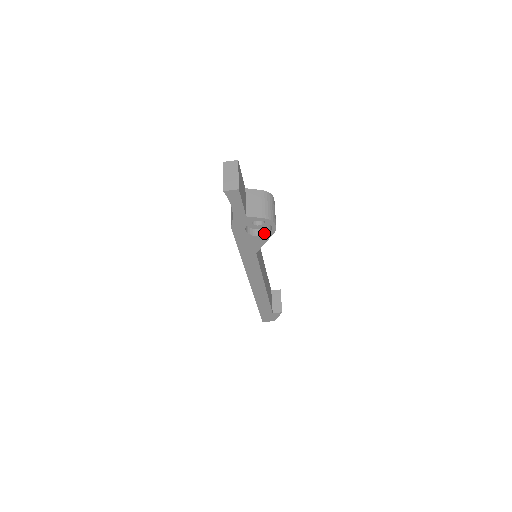
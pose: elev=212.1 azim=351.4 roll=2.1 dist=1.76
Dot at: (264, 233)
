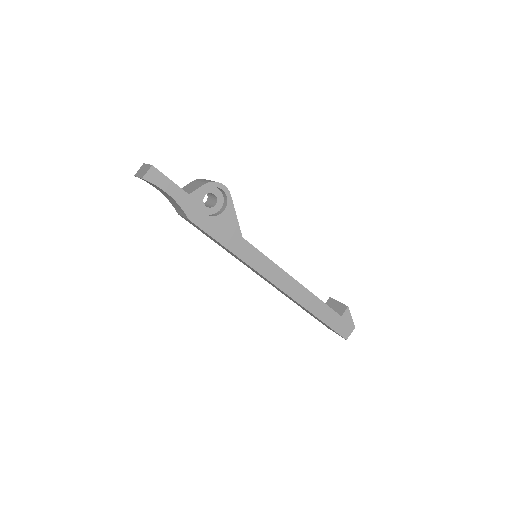
Dot at: (225, 206)
